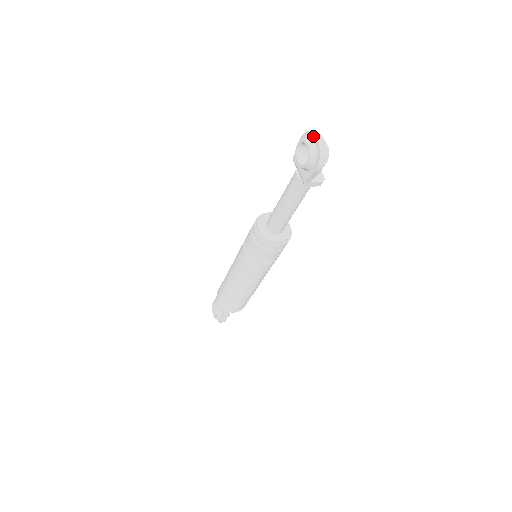
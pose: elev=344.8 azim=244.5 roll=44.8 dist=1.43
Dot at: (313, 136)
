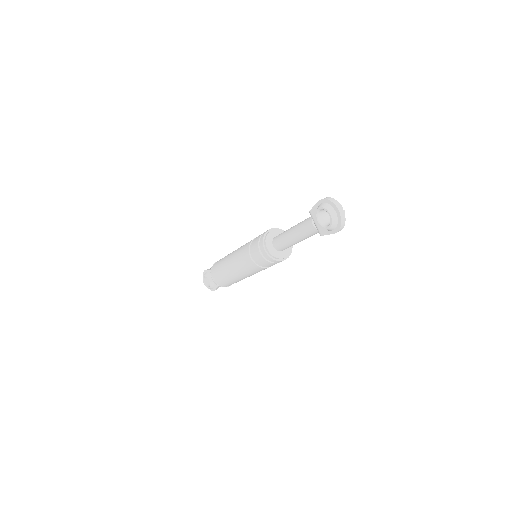
Dot at: (334, 207)
